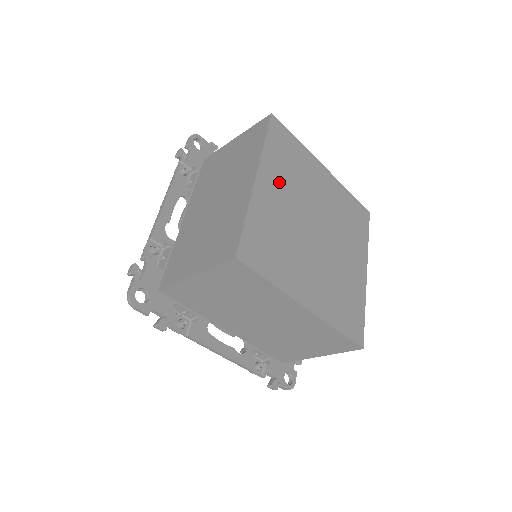
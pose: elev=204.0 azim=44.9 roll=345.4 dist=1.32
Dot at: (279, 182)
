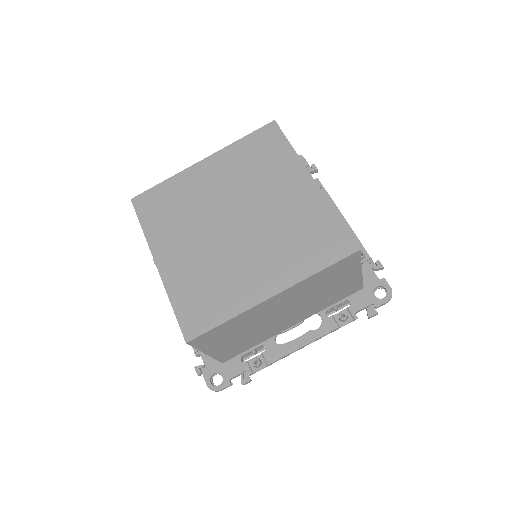
Dot at: (175, 239)
